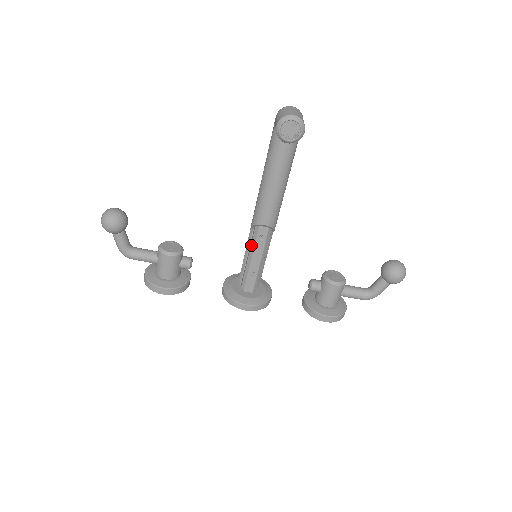
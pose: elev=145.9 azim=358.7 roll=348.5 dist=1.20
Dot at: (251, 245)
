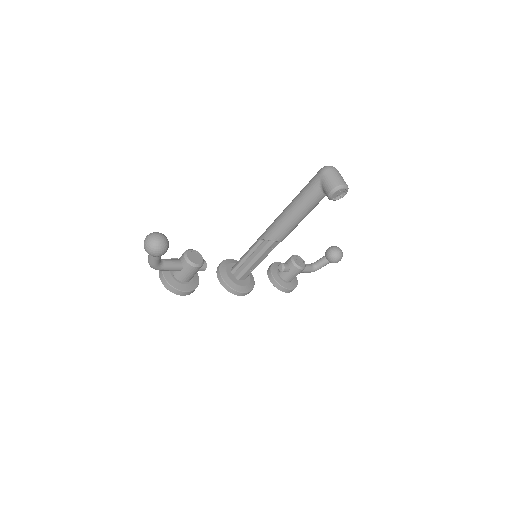
Dot at: (260, 252)
